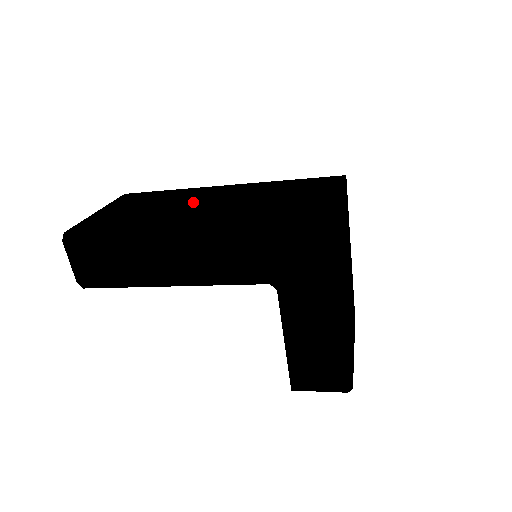
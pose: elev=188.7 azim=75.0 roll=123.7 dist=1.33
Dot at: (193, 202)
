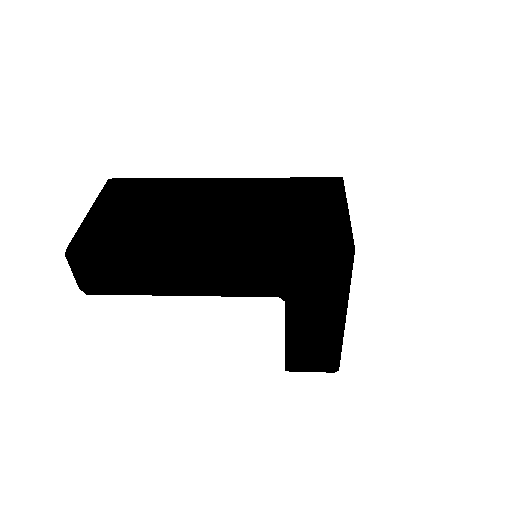
Dot at: (196, 206)
